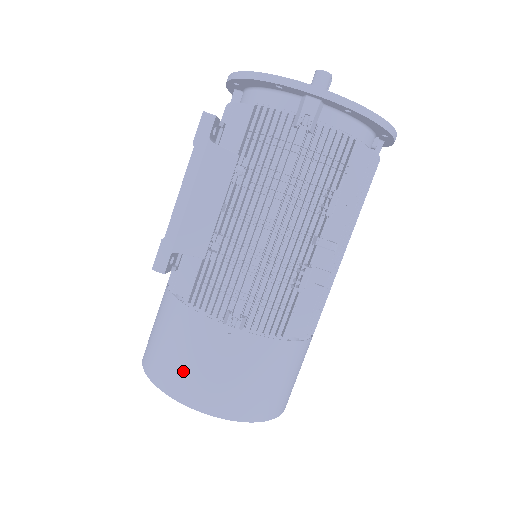
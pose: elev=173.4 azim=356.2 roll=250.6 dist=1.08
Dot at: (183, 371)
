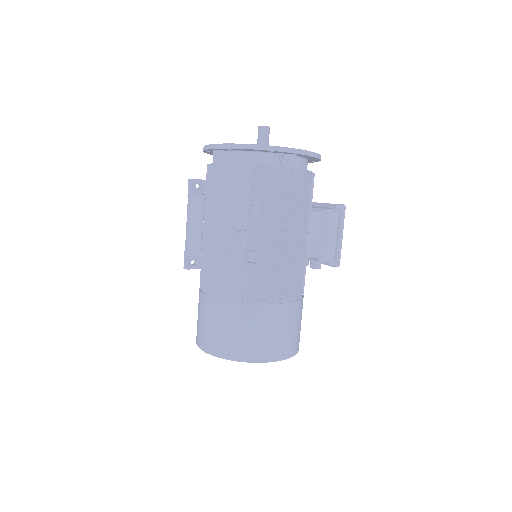
Dot at: (197, 325)
